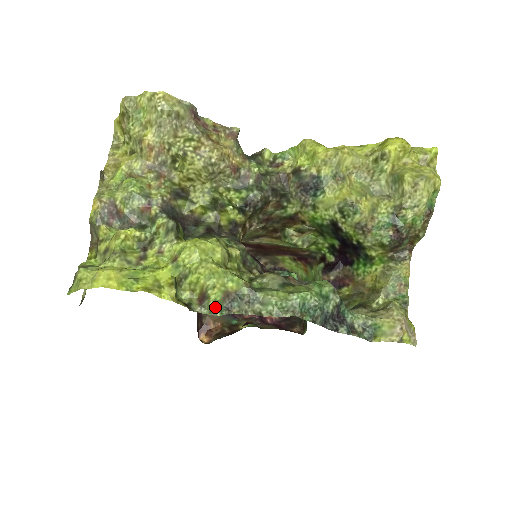
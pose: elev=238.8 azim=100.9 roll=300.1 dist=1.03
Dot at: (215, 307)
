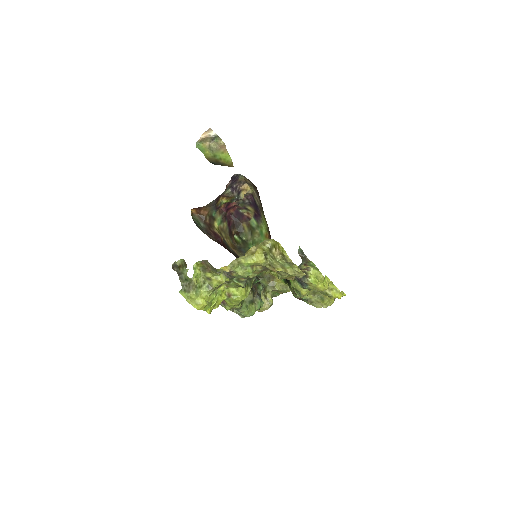
Dot at: (223, 306)
